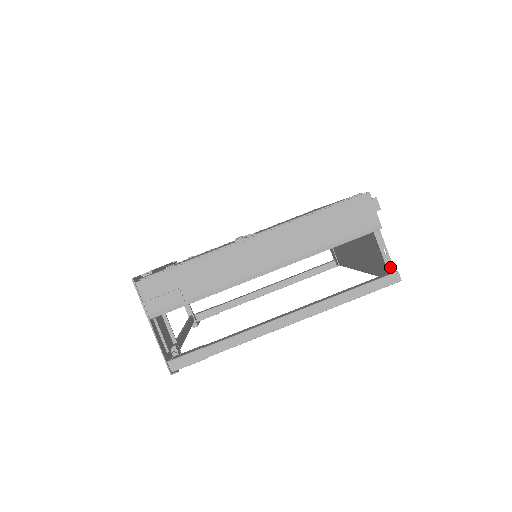
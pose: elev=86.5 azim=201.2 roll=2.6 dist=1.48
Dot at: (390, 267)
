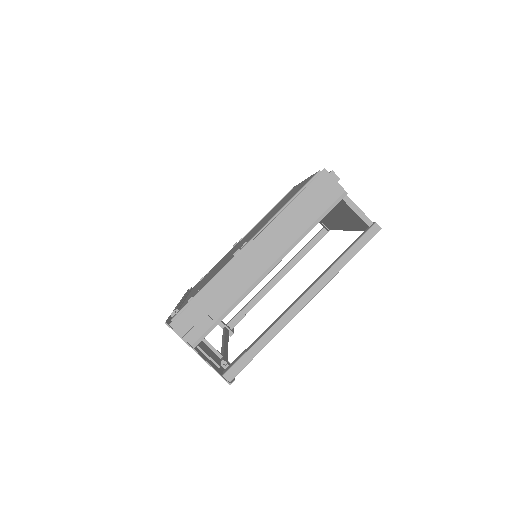
Dot at: (368, 221)
